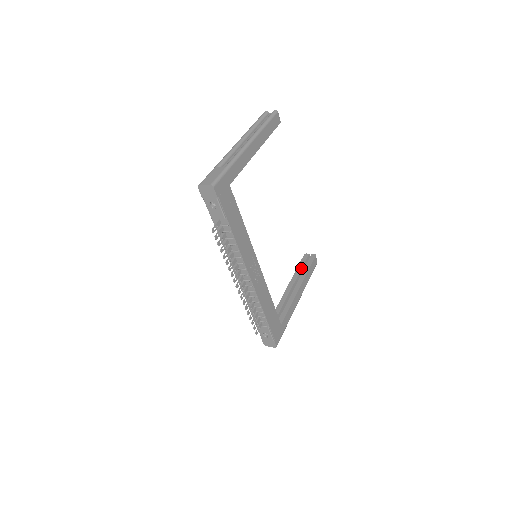
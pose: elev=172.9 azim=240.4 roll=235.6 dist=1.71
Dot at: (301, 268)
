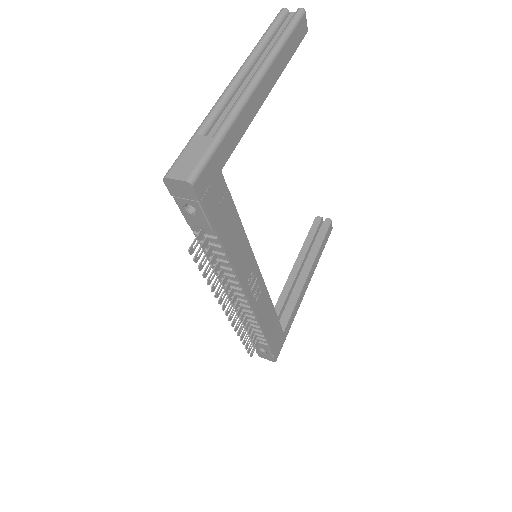
Dot at: (311, 240)
